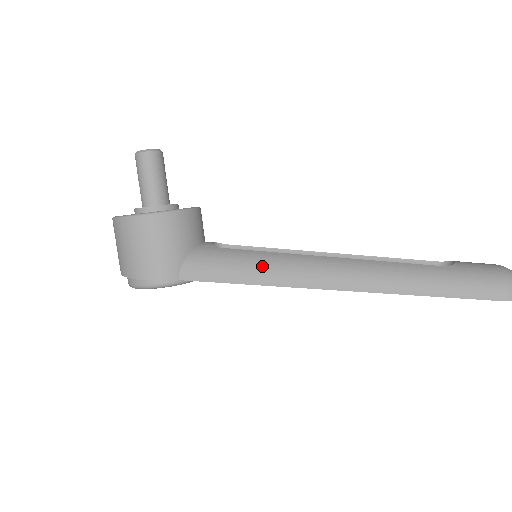
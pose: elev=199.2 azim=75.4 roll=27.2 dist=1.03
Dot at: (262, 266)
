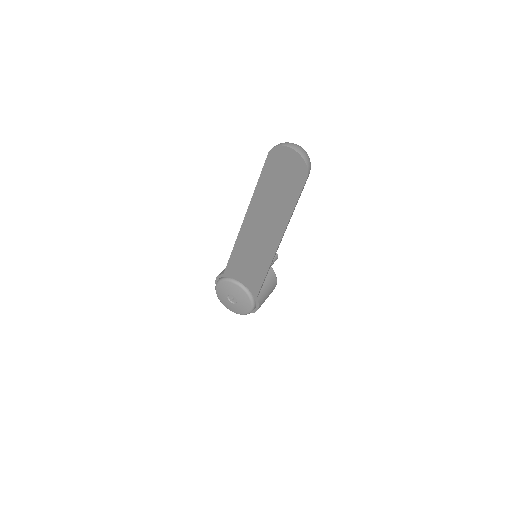
Dot at: occluded
